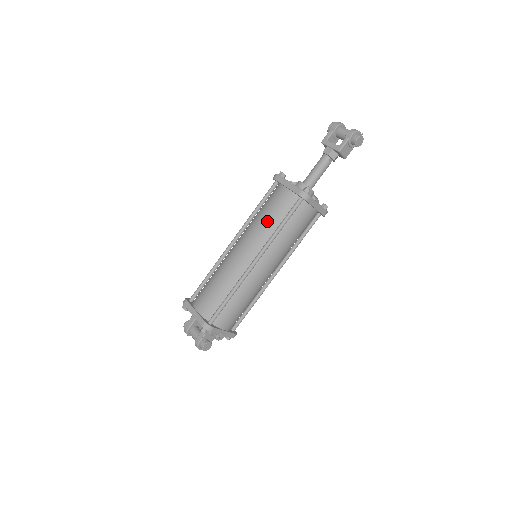
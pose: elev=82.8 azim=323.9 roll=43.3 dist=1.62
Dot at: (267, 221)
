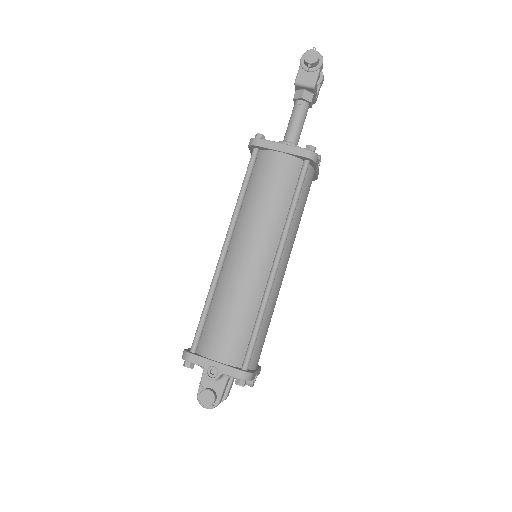
Dot at: occluded
